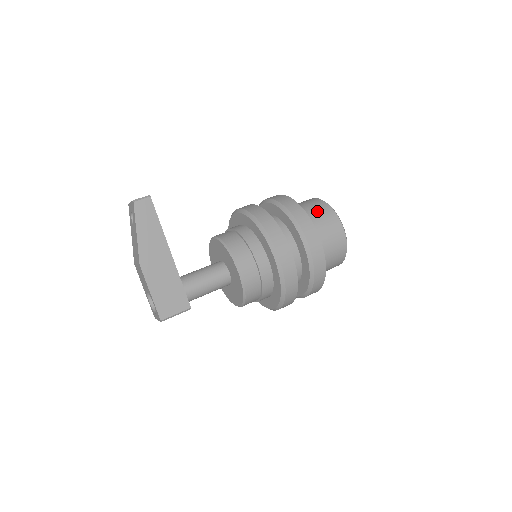
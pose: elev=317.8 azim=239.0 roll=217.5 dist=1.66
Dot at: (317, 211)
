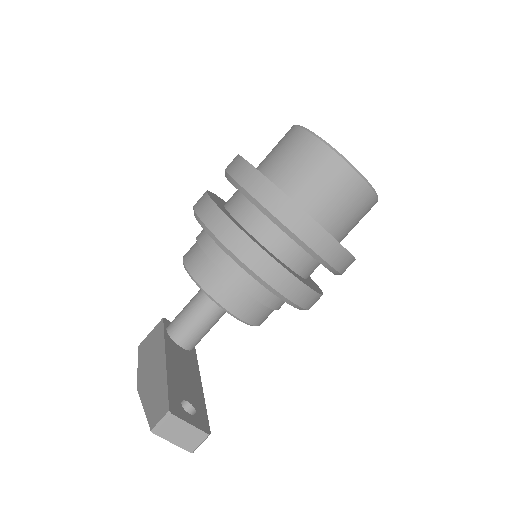
Dot at: (360, 218)
